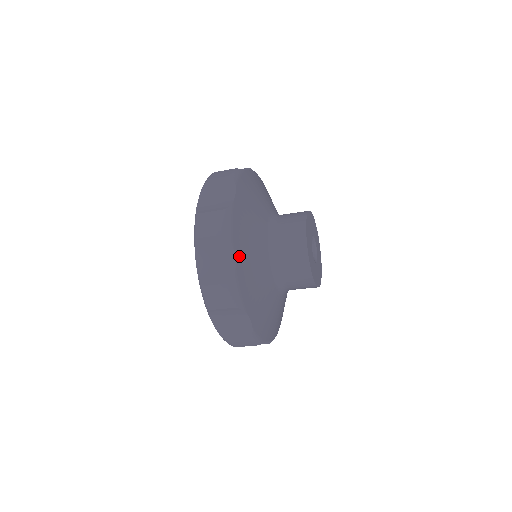
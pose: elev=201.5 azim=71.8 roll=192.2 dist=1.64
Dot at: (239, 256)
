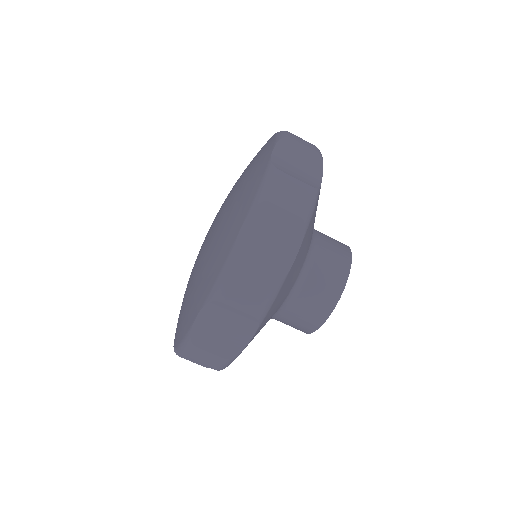
Dot at: (298, 255)
